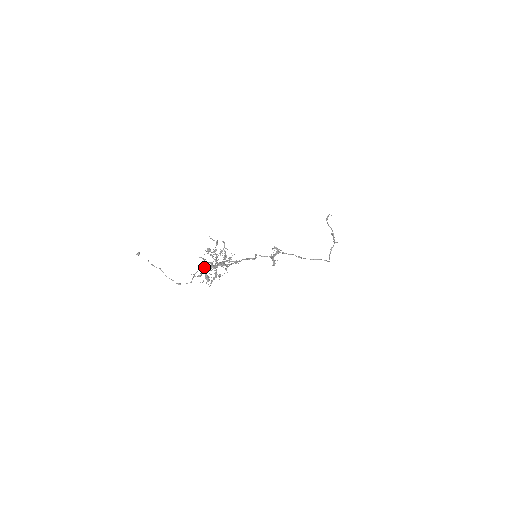
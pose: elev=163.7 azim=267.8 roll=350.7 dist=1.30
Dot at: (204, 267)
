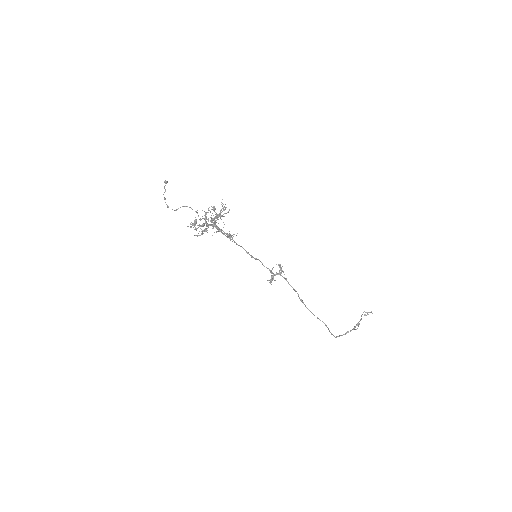
Dot at: (204, 224)
